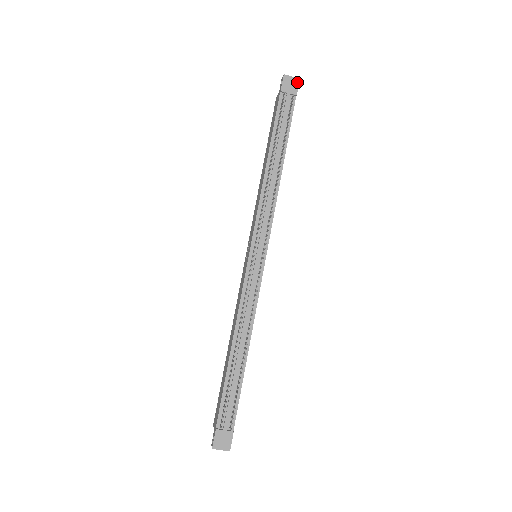
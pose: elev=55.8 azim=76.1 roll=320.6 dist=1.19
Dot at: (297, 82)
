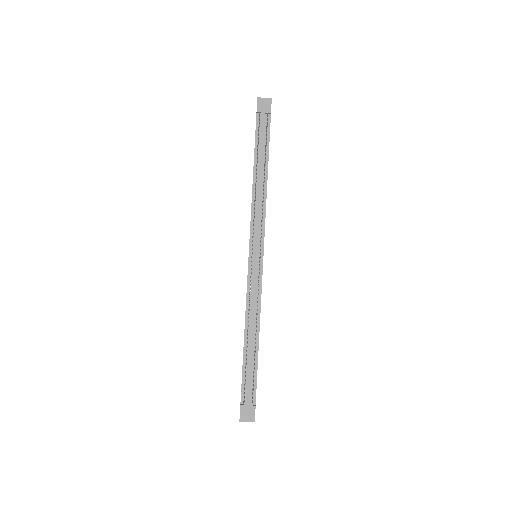
Dot at: (270, 102)
